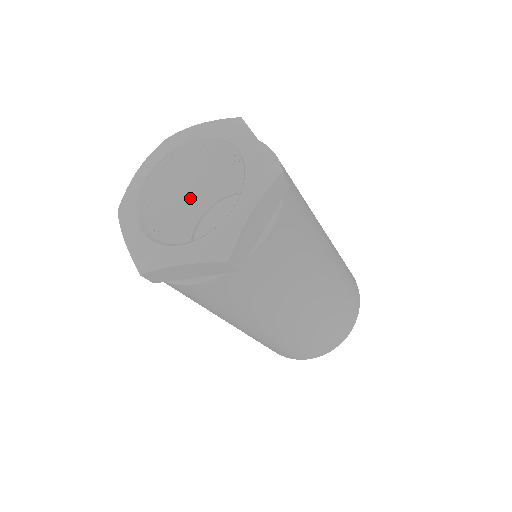
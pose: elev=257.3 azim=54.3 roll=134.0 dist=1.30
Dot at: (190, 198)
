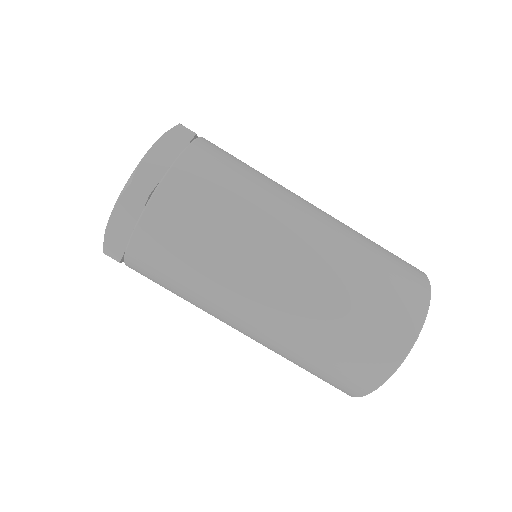
Dot at: occluded
